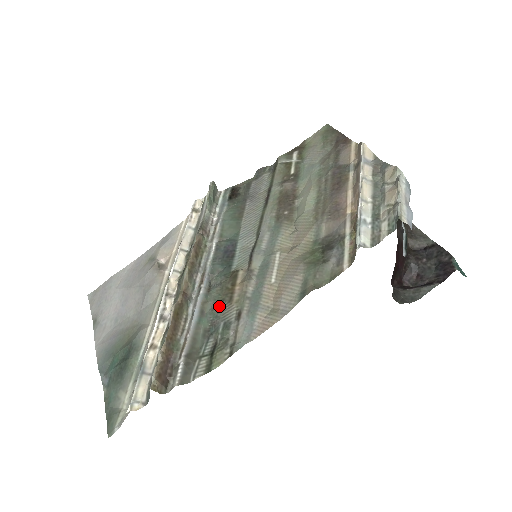
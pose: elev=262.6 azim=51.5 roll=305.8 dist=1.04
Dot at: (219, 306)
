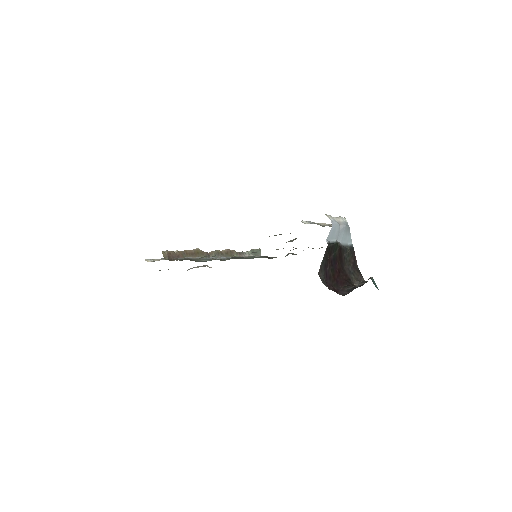
Dot at: (221, 259)
